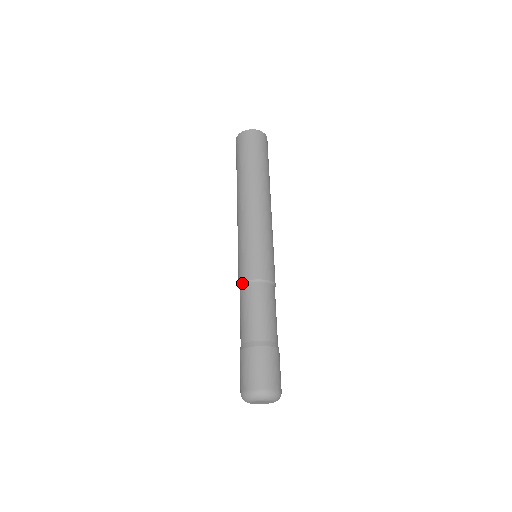
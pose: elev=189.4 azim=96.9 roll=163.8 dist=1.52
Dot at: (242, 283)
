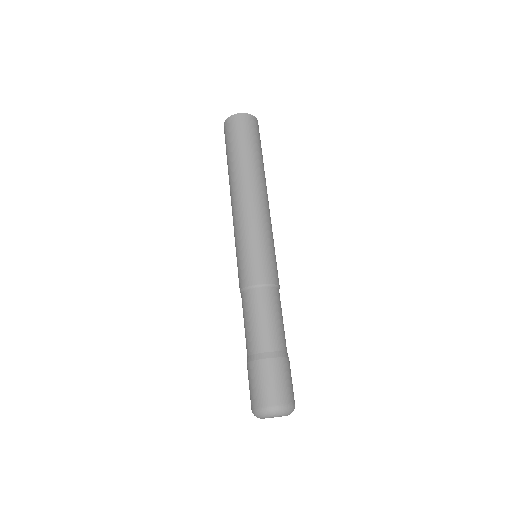
Dot at: occluded
